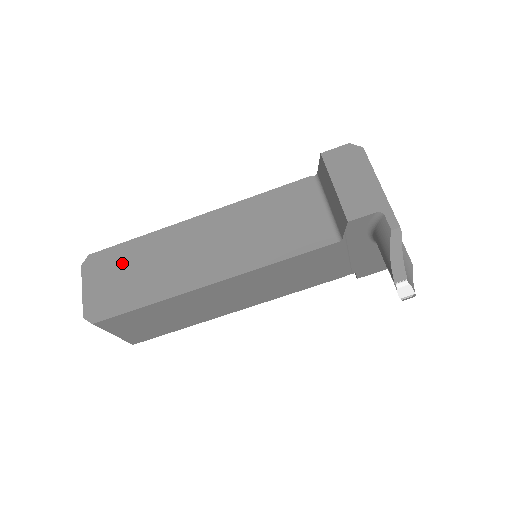
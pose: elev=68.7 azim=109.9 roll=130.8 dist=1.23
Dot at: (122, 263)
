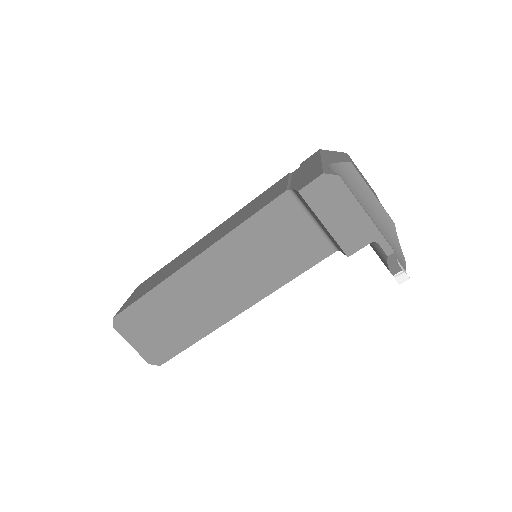
Dot at: (150, 317)
